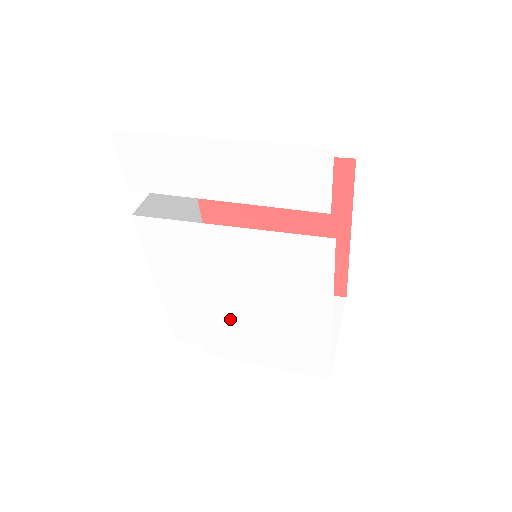
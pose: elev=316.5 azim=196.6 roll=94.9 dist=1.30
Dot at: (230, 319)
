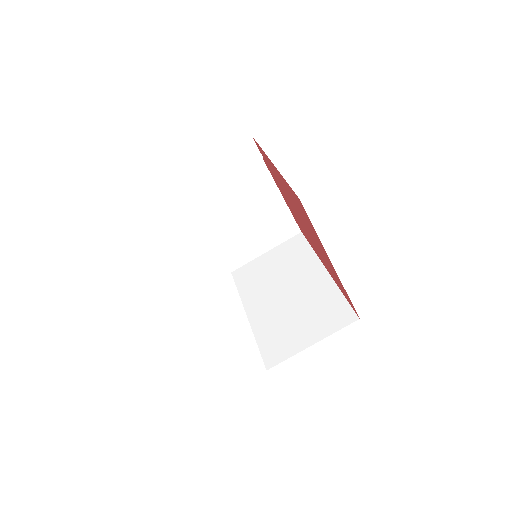
Dot at: occluded
